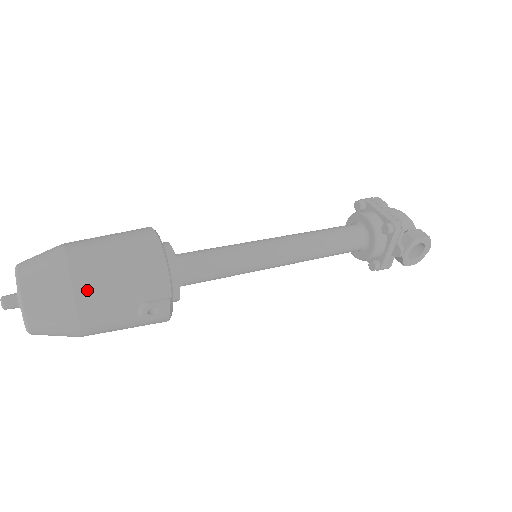
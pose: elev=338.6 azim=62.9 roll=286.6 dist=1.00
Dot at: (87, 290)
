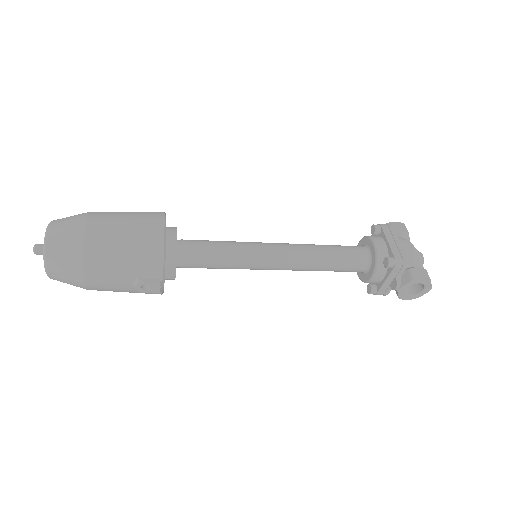
Dot at: (94, 259)
